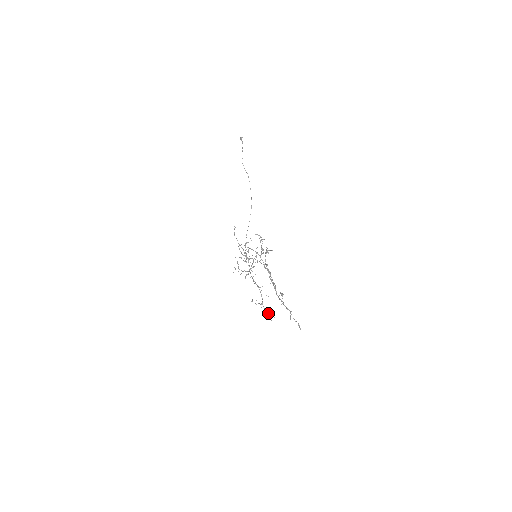
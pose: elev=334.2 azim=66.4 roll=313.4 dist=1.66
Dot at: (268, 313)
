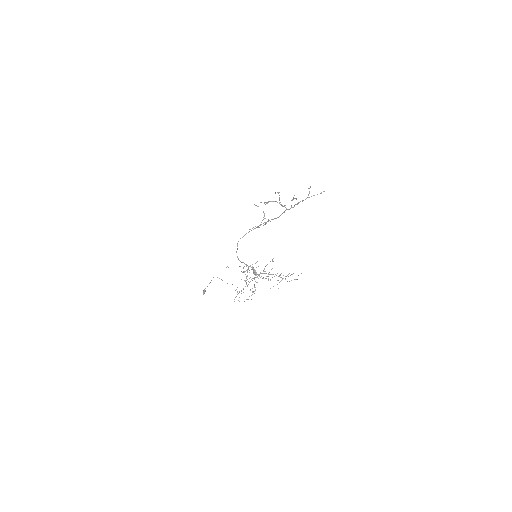
Dot at: occluded
